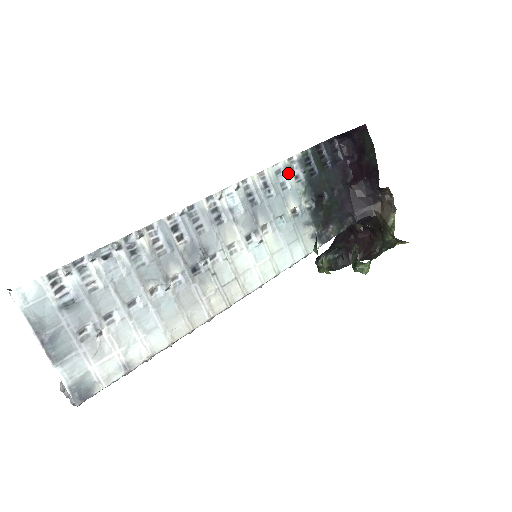
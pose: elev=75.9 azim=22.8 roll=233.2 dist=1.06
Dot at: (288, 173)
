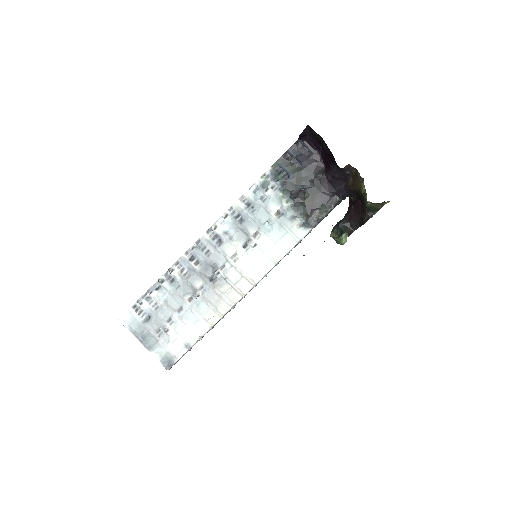
Dot at: (263, 188)
